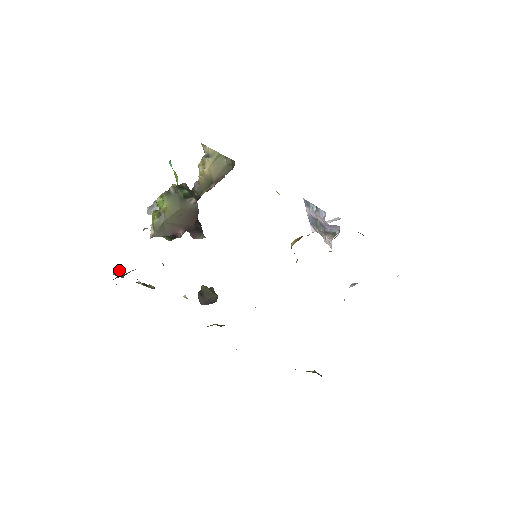
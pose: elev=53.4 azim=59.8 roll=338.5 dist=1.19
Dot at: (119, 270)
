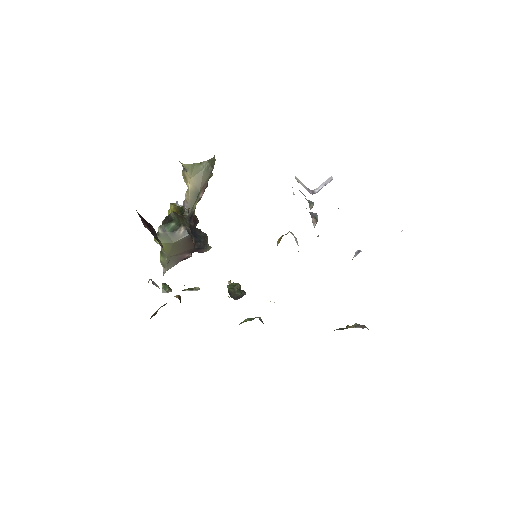
Dot at: (165, 287)
